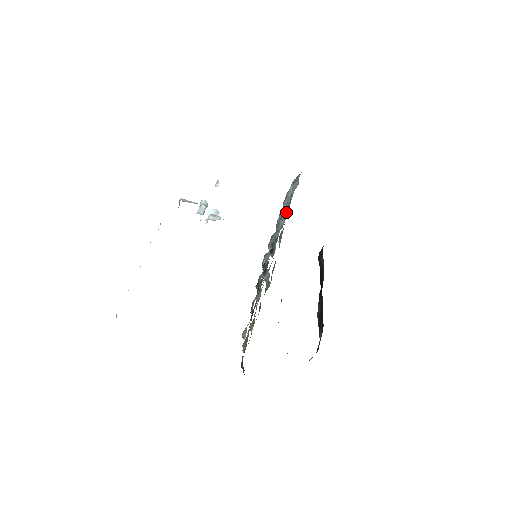
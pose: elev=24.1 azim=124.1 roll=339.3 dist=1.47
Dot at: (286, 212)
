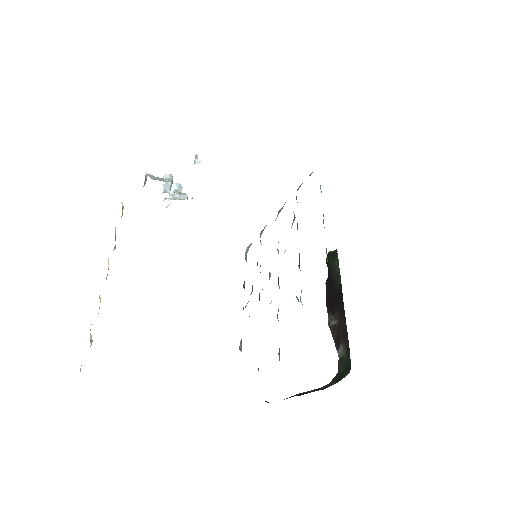
Dot at: (323, 219)
